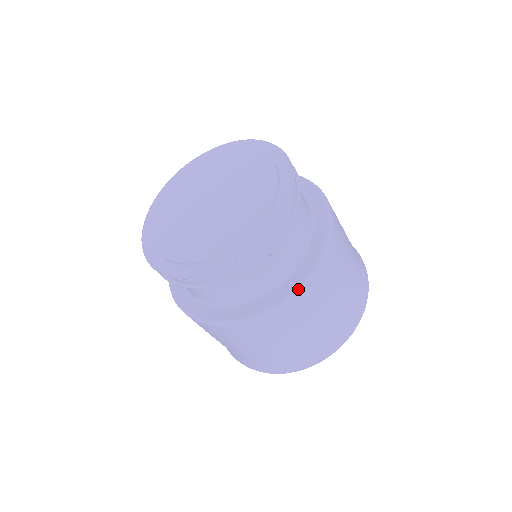
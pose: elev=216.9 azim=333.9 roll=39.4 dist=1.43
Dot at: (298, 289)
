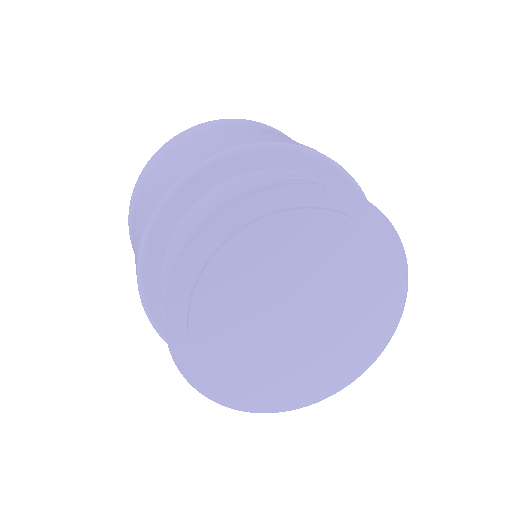
Dot at: occluded
